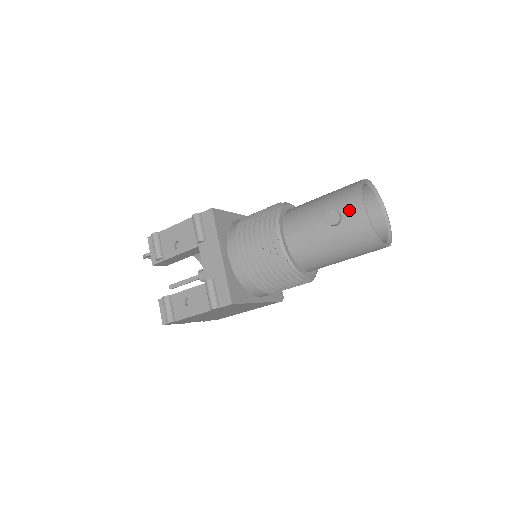
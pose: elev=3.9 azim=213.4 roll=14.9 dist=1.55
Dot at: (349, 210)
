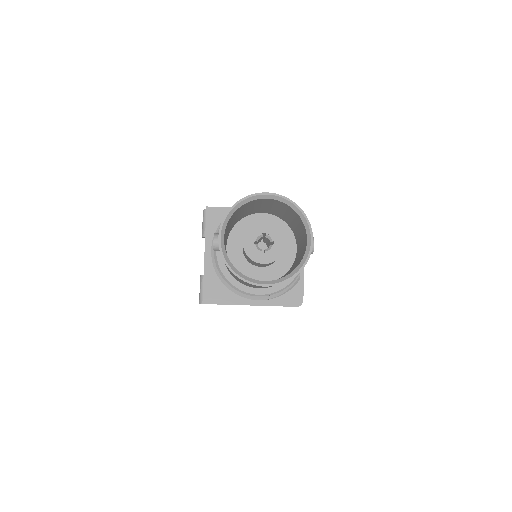
Dot at: occluded
